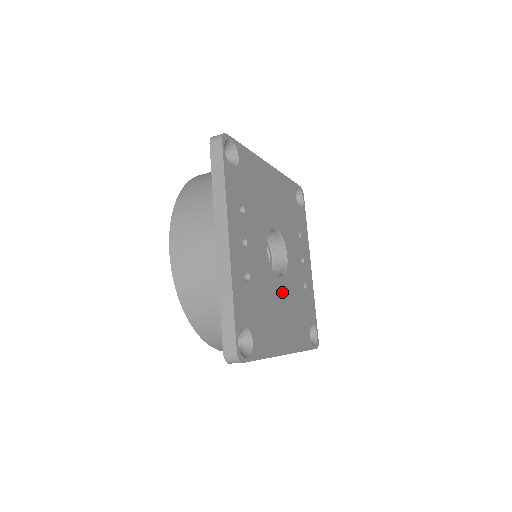
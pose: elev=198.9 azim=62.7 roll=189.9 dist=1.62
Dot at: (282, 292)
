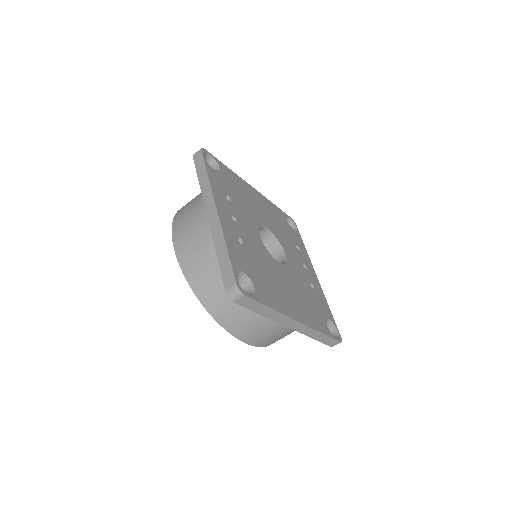
Dot at: (284, 274)
